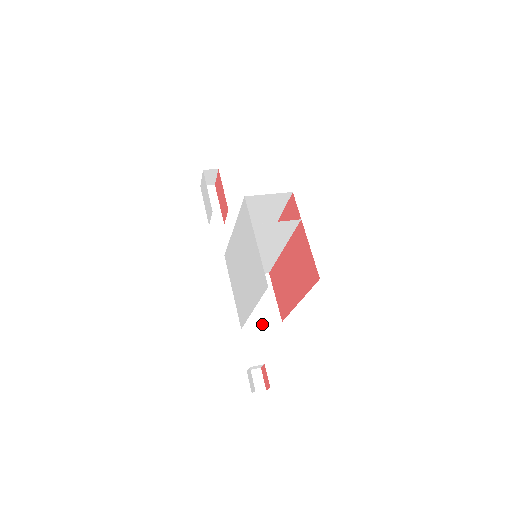
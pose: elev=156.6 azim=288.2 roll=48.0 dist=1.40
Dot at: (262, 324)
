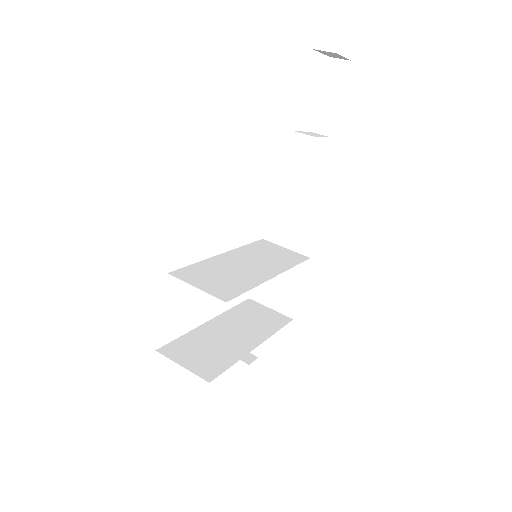
Dot at: (271, 307)
